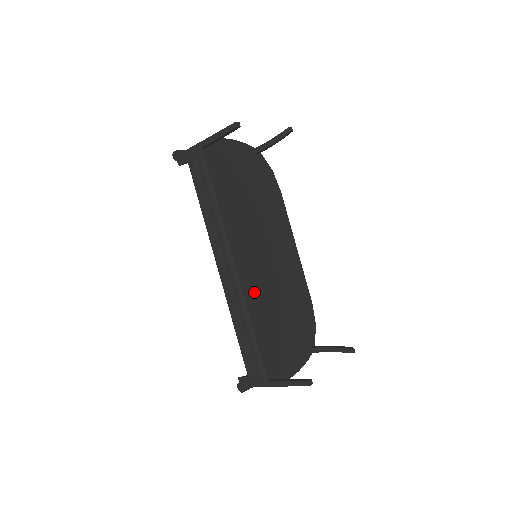
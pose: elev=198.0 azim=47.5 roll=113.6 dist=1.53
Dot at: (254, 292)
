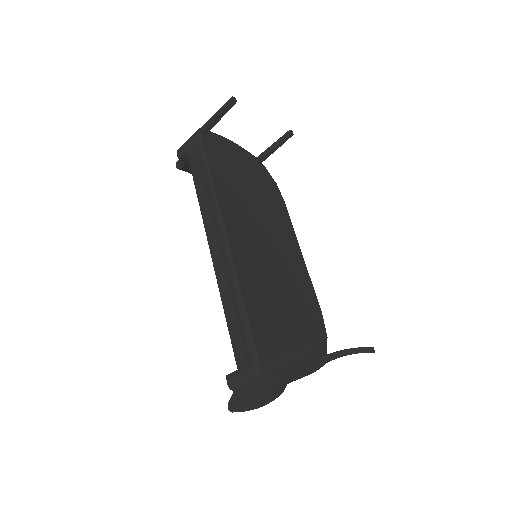
Dot at: (248, 270)
